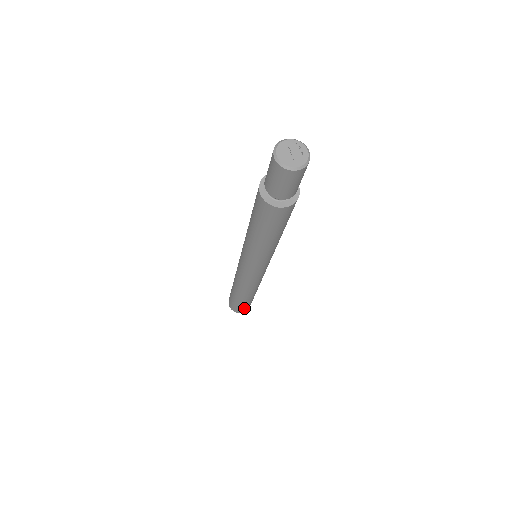
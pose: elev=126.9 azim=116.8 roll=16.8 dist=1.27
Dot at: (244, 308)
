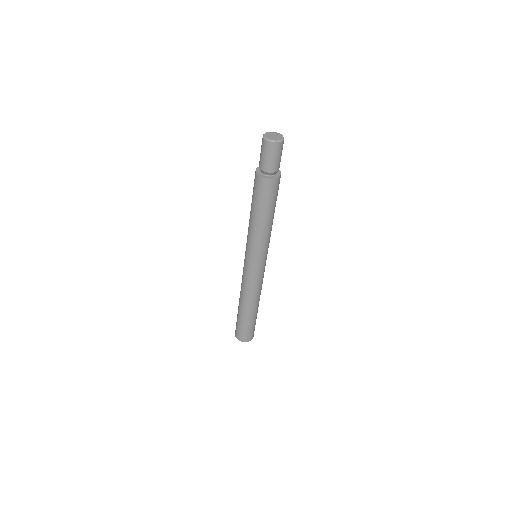
Dot at: (251, 332)
